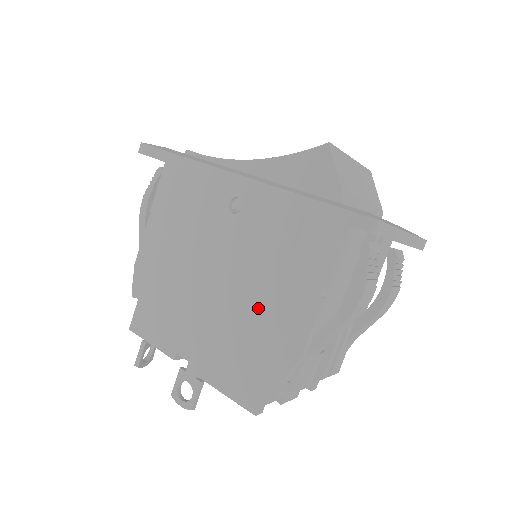
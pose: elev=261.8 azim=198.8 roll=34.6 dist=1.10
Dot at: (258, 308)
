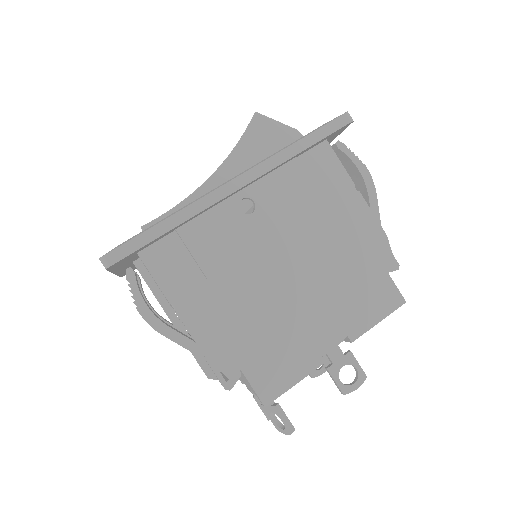
Dot at: (335, 246)
